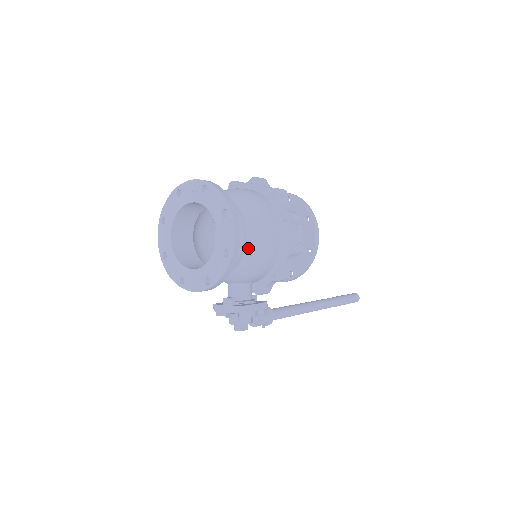
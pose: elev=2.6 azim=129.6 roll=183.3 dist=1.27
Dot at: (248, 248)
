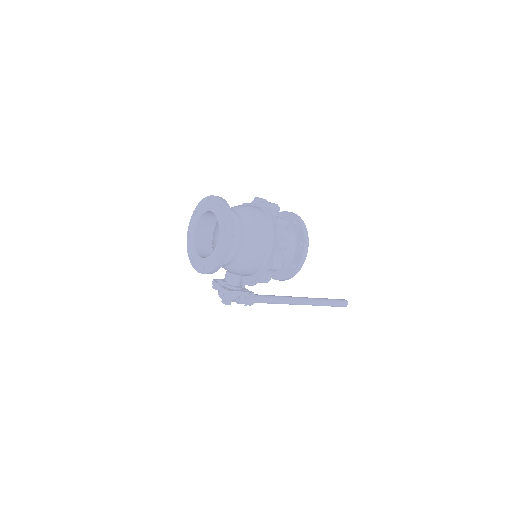
Dot at: (239, 256)
